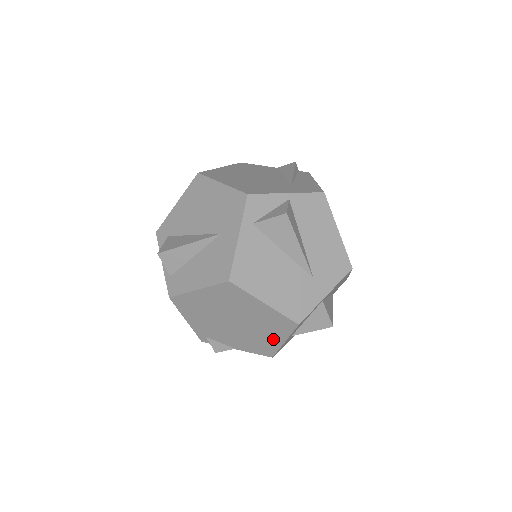
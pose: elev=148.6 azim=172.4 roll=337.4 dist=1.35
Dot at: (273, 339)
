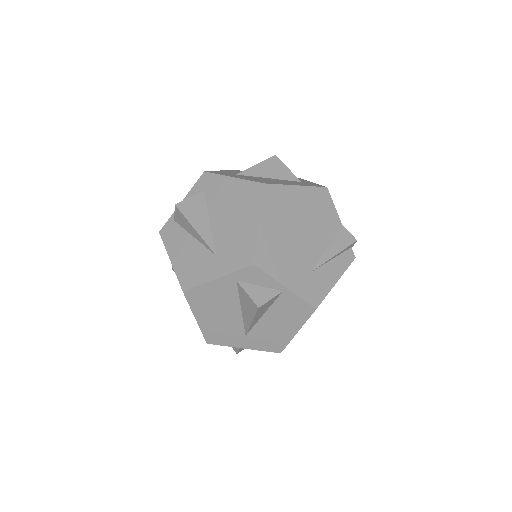
Dot at: occluded
